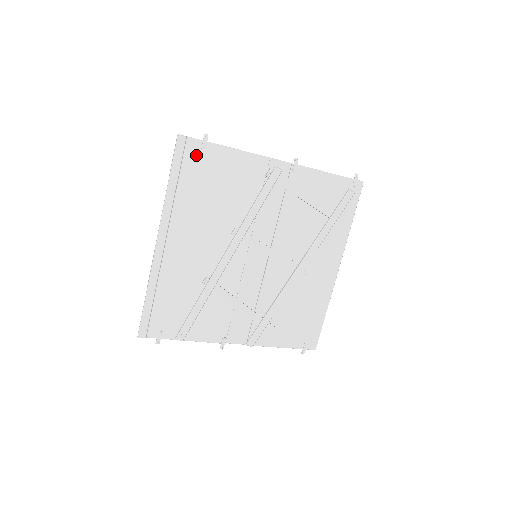
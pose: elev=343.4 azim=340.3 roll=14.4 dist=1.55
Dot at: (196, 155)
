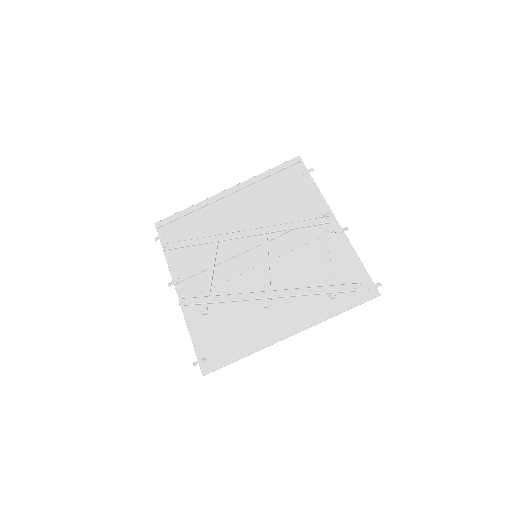
Dot at: (296, 173)
